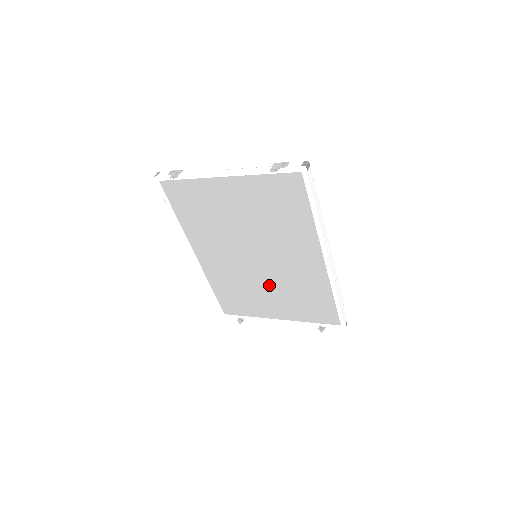
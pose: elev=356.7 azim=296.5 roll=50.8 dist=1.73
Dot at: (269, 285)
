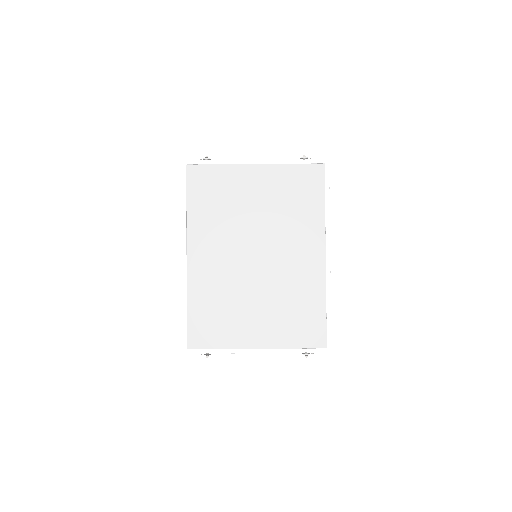
Dot at: (260, 294)
